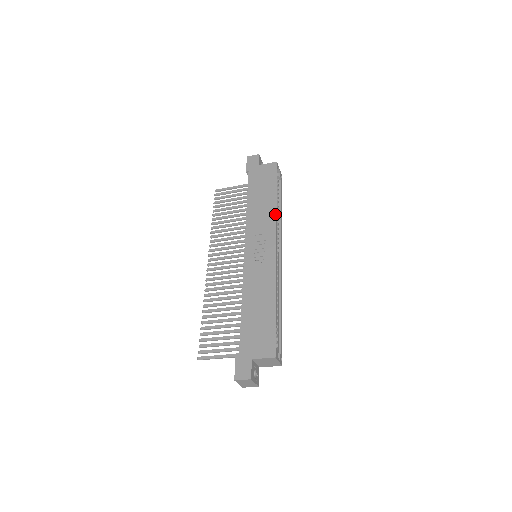
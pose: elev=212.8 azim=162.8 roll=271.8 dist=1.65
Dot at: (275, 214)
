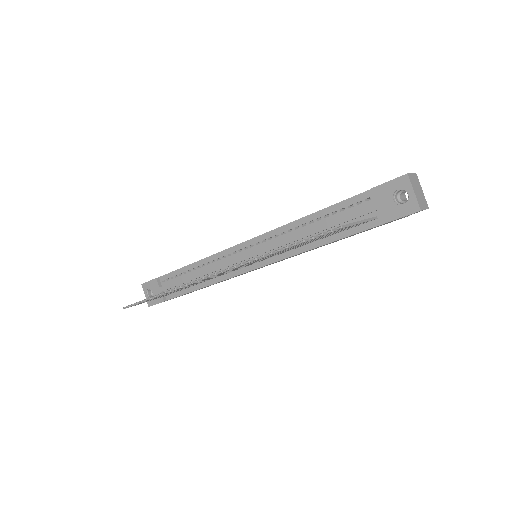
Dot at: occluded
